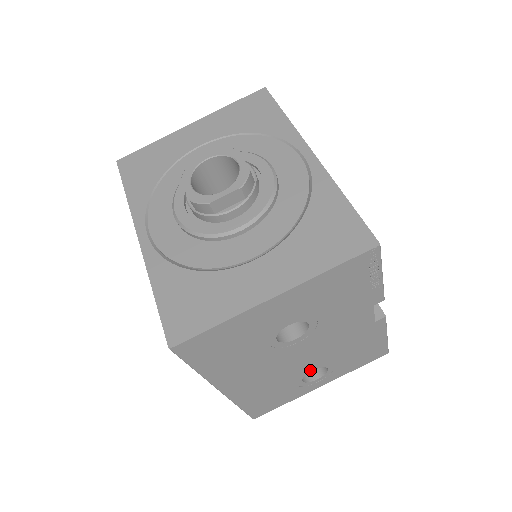
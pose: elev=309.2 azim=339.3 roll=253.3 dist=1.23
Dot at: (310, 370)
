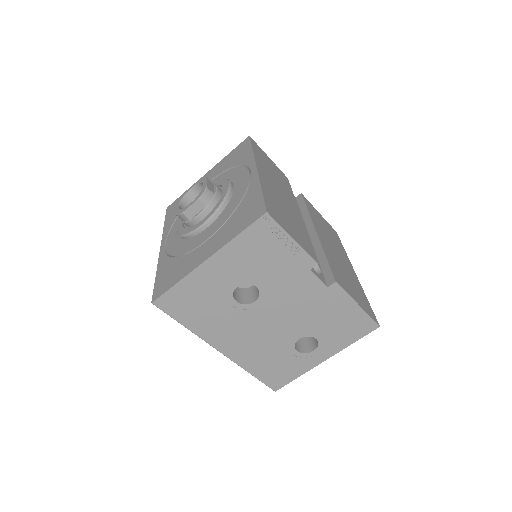
Dot at: (296, 338)
